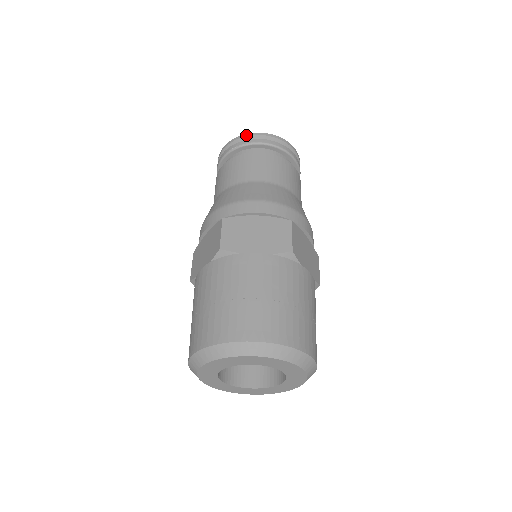
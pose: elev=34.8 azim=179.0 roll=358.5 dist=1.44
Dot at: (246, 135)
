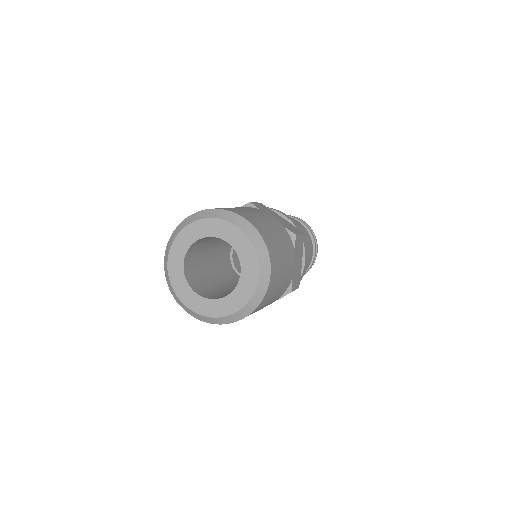
Dot at: (294, 216)
